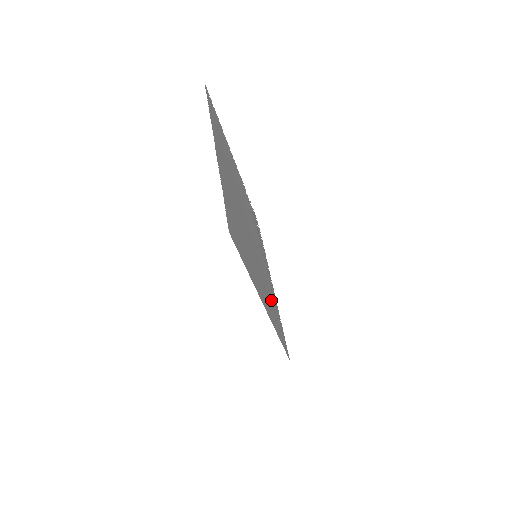
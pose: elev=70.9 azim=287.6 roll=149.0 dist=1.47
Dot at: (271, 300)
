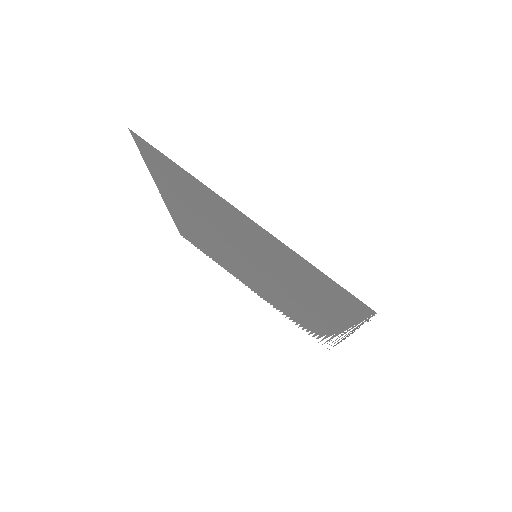
Dot at: (306, 284)
